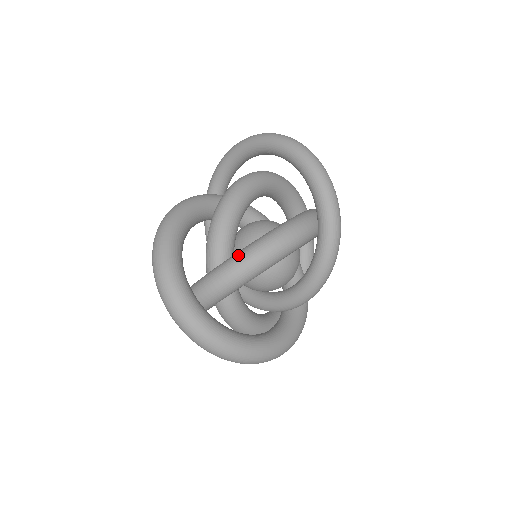
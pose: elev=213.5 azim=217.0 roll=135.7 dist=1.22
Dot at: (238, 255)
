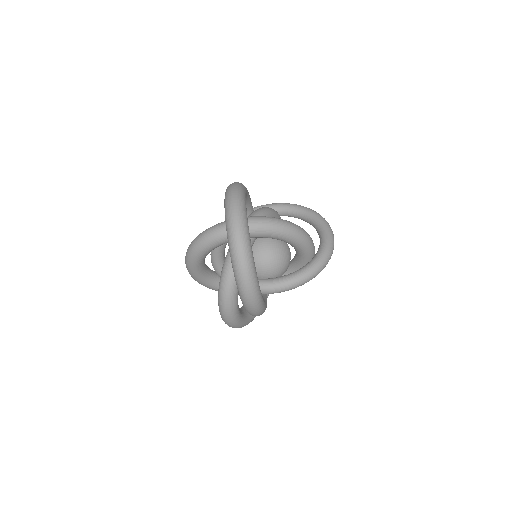
Dot at: (282, 219)
